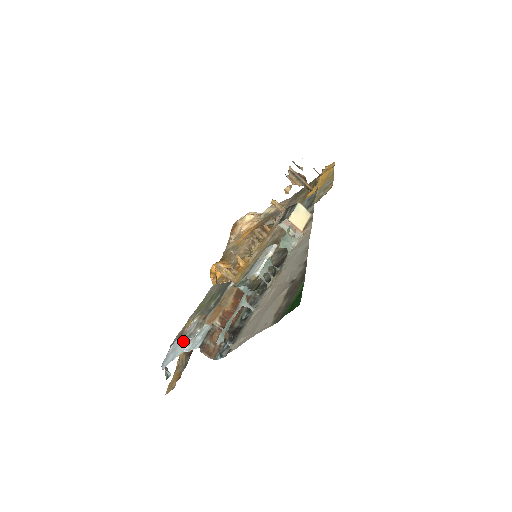
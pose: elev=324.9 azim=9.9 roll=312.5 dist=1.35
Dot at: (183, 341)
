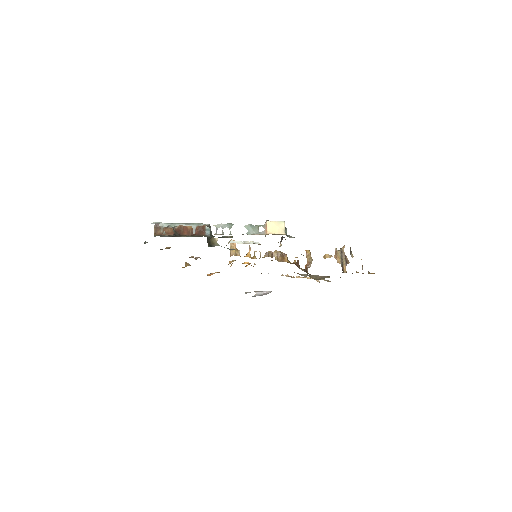
Dot at: occluded
